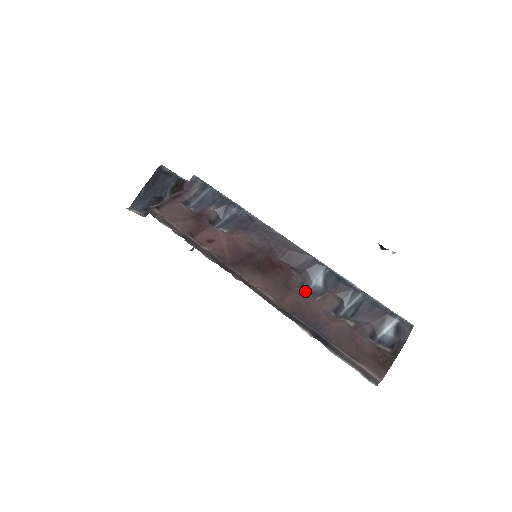
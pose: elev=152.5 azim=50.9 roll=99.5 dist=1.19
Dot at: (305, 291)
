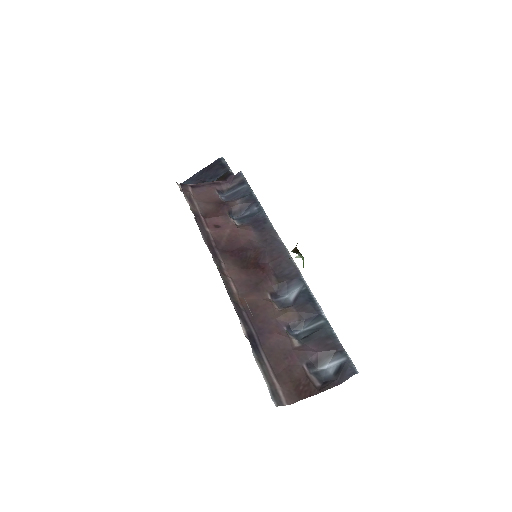
Dot at: (274, 299)
